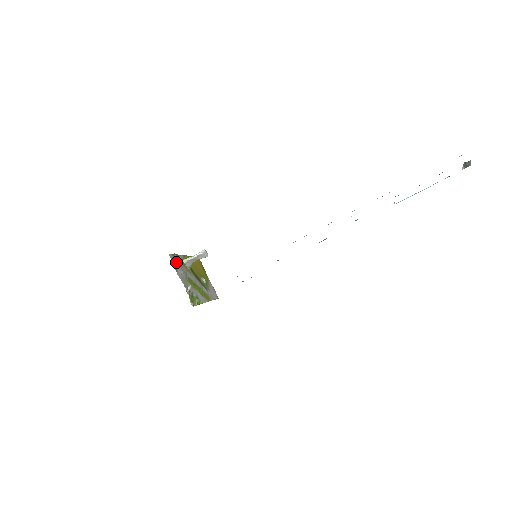
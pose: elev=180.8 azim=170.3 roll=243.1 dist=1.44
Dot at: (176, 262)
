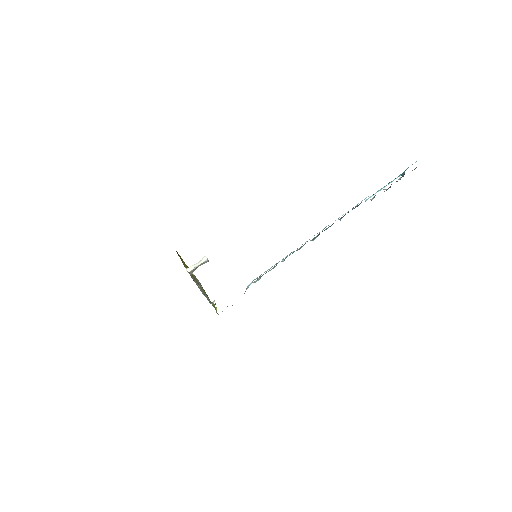
Dot at: occluded
